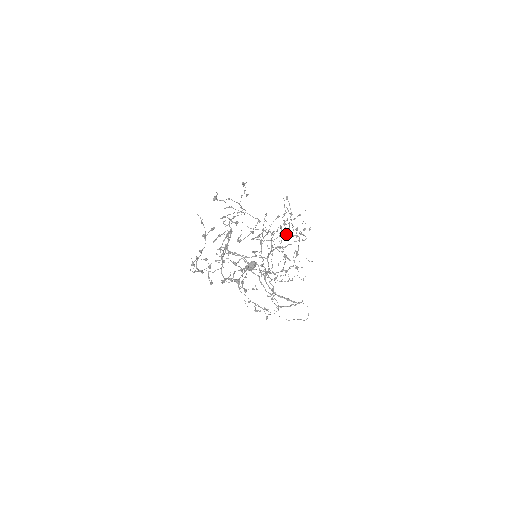
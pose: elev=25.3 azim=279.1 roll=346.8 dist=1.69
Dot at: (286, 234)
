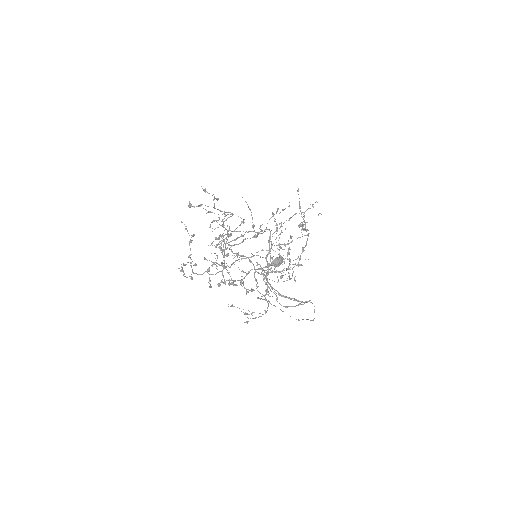
Dot at: (253, 237)
